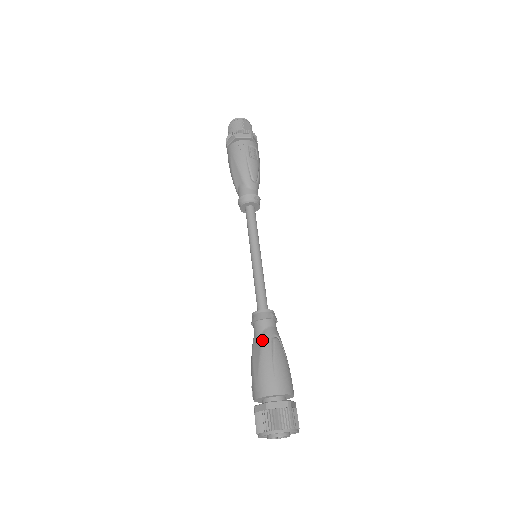
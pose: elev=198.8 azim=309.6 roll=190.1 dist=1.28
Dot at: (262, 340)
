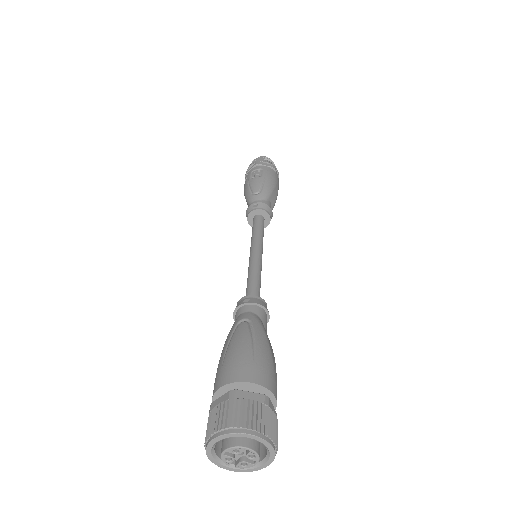
Dot at: (229, 333)
